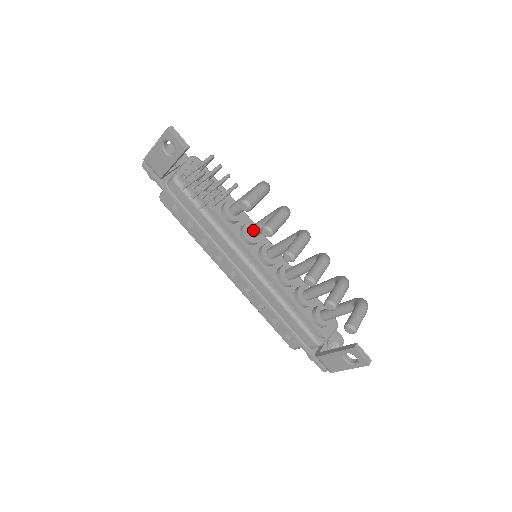
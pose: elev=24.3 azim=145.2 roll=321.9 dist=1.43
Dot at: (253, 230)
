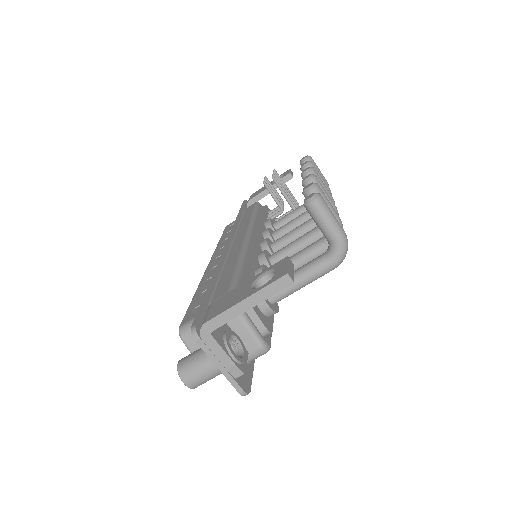
Dot at: (280, 228)
